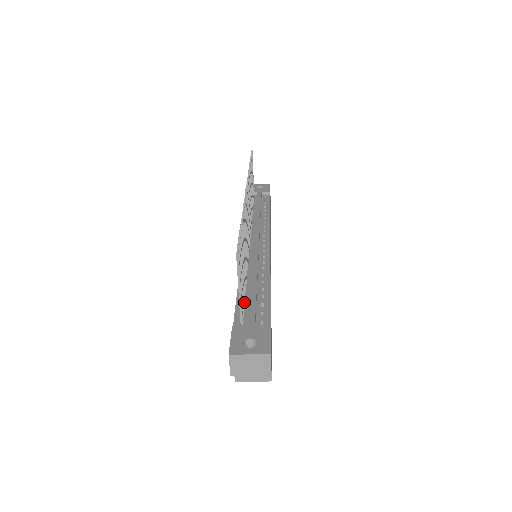
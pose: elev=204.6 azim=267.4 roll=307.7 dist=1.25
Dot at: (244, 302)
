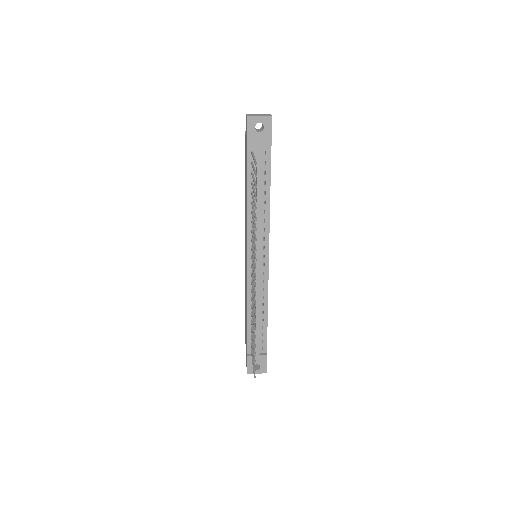
Dot at: occluded
